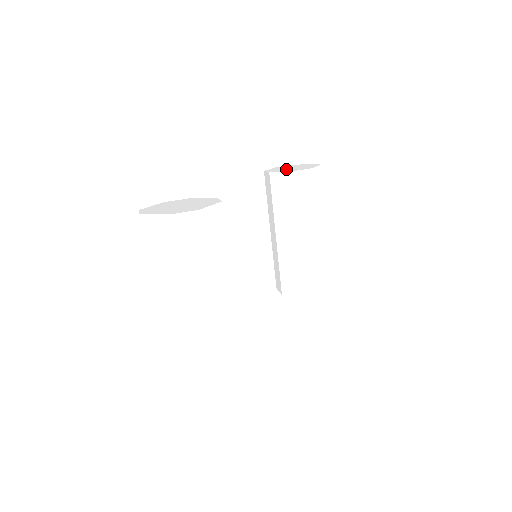
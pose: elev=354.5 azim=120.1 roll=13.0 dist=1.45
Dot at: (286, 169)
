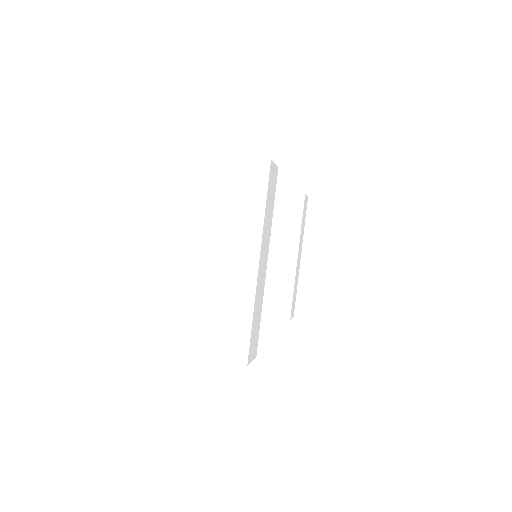
Dot at: occluded
